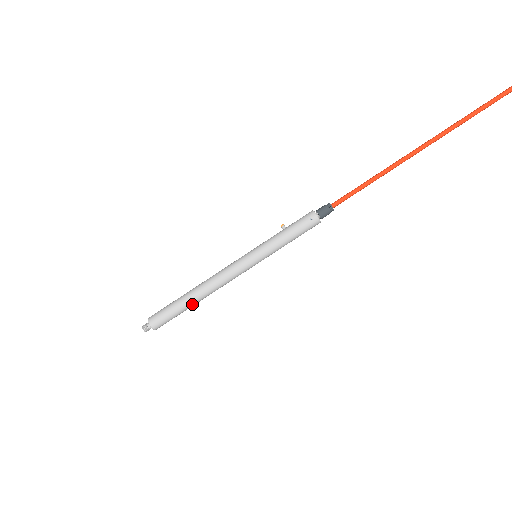
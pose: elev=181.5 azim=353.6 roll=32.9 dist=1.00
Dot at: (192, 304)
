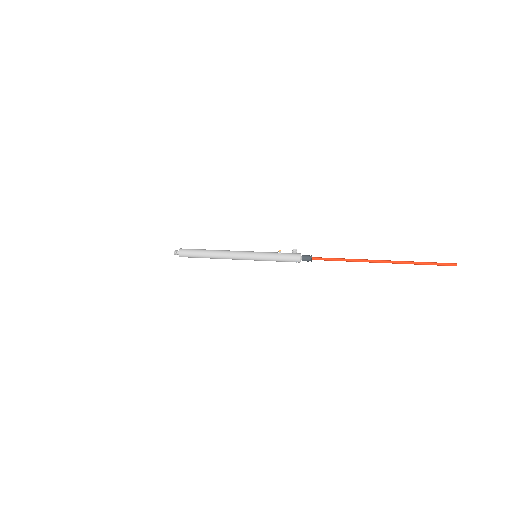
Dot at: occluded
